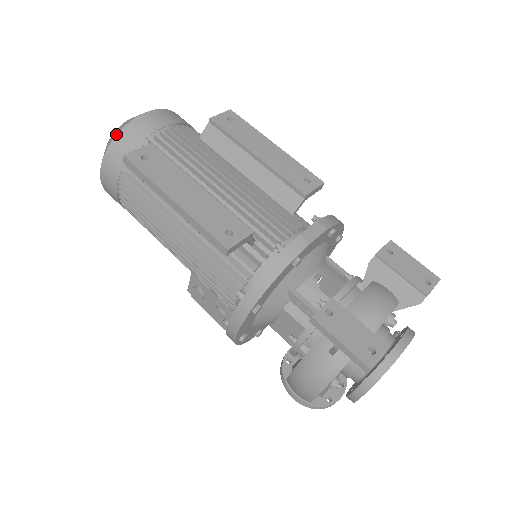
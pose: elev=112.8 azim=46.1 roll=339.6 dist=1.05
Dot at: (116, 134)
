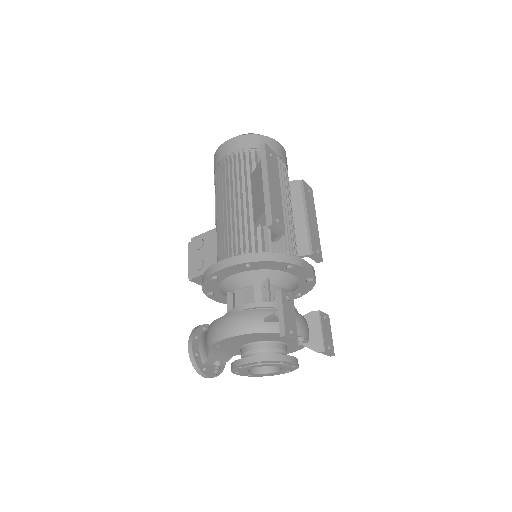
Dot at: occluded
